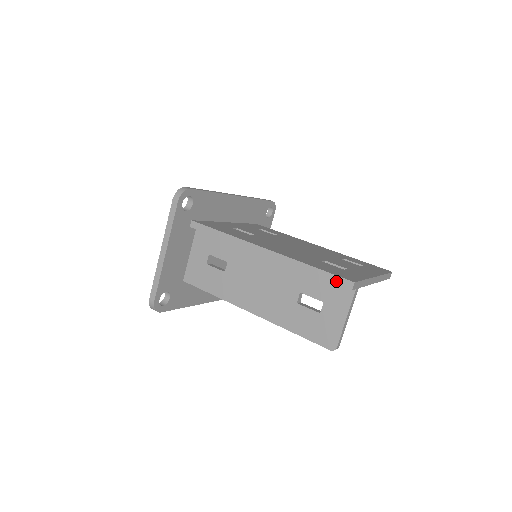
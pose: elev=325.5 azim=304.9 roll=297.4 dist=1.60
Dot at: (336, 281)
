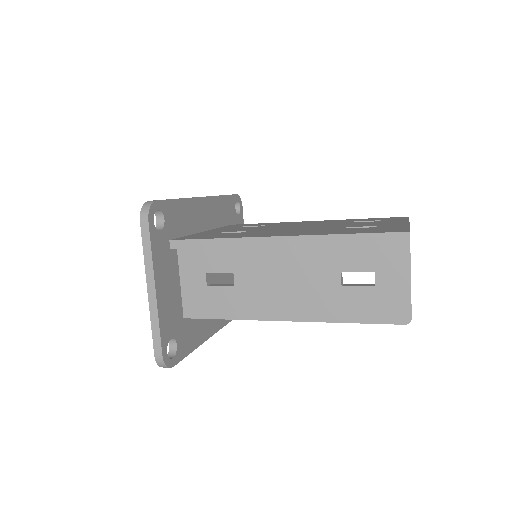
Dot at: (386, 239)
